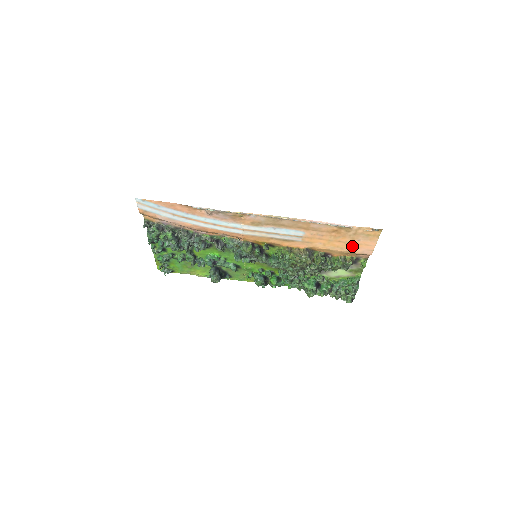
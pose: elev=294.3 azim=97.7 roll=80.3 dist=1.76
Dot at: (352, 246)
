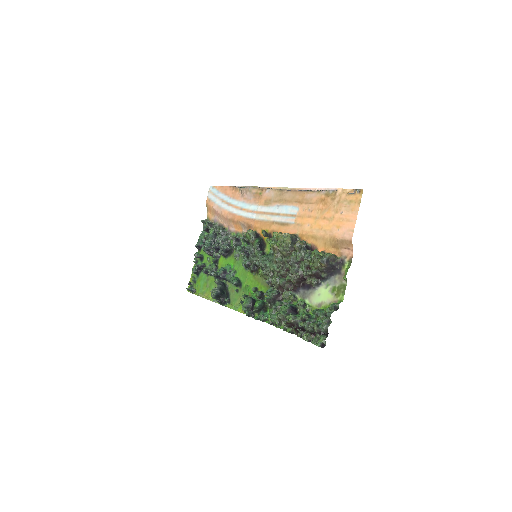
Dot at: (335, 225)
